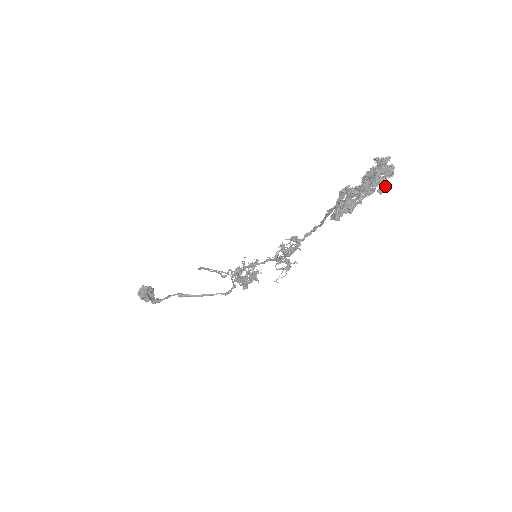
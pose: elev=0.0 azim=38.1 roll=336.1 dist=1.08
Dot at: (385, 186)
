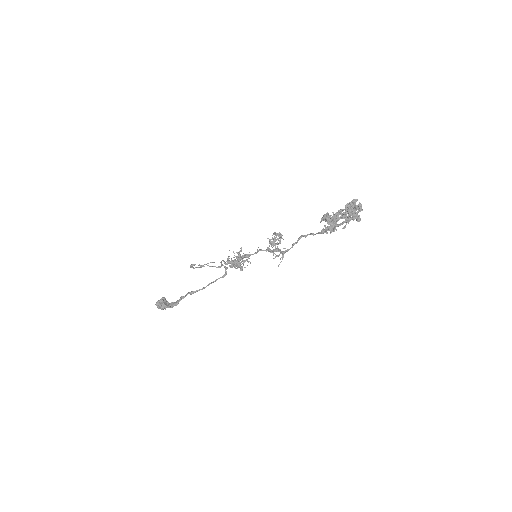
Dot at: occluded
